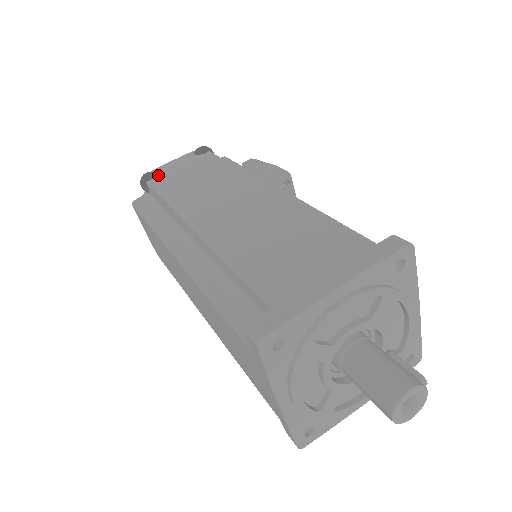
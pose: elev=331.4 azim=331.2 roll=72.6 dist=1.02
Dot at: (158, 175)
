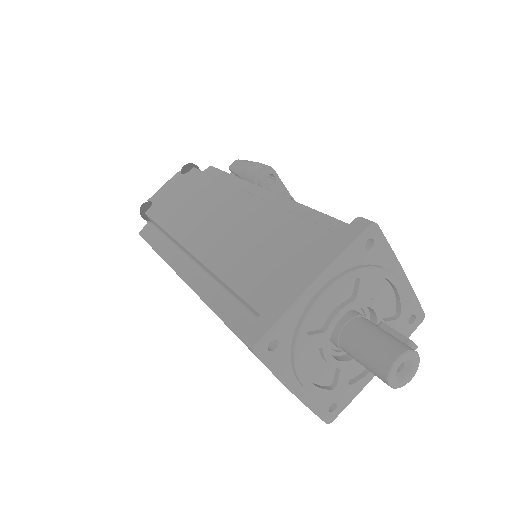
Dot at: (153, 203)
